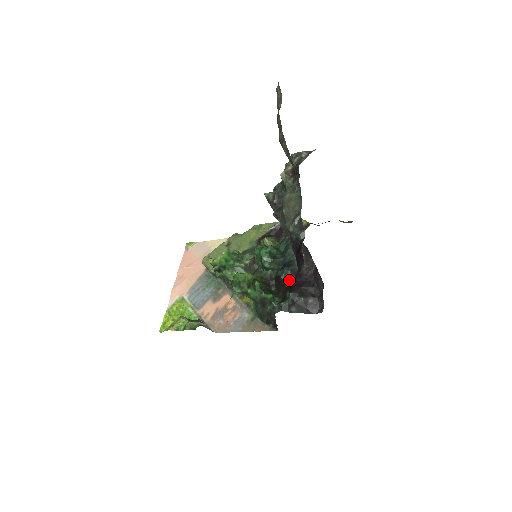
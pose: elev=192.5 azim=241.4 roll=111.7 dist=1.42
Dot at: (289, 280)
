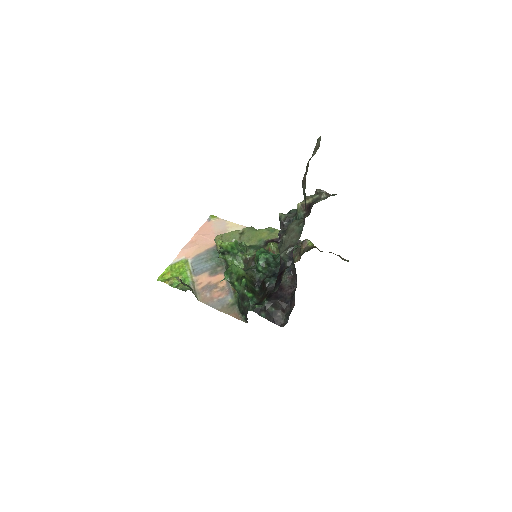
Dot at: (271, 289)
